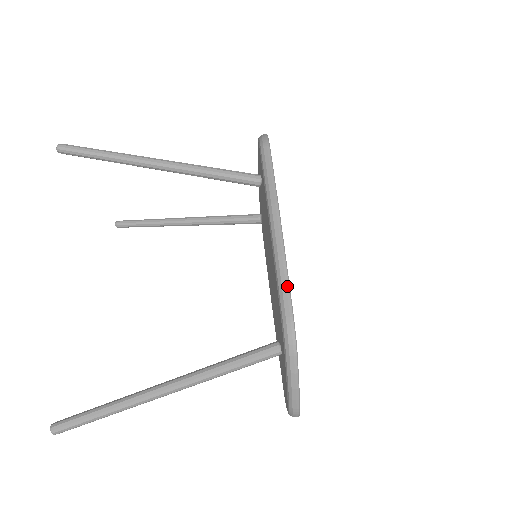
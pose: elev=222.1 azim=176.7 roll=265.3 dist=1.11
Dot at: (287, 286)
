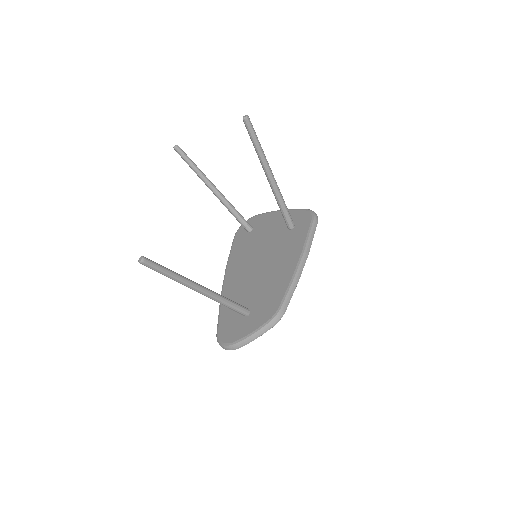
Dot at: (292, 295)
